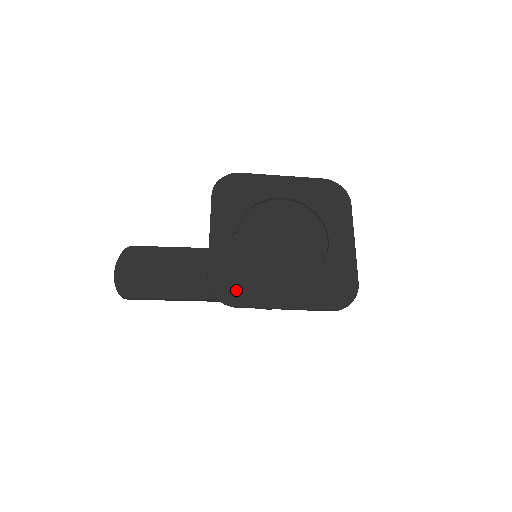
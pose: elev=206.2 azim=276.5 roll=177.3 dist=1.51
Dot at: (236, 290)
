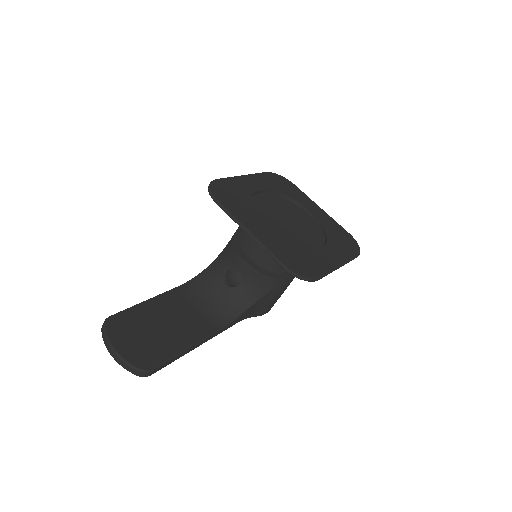
Dot at: (308, 266)
